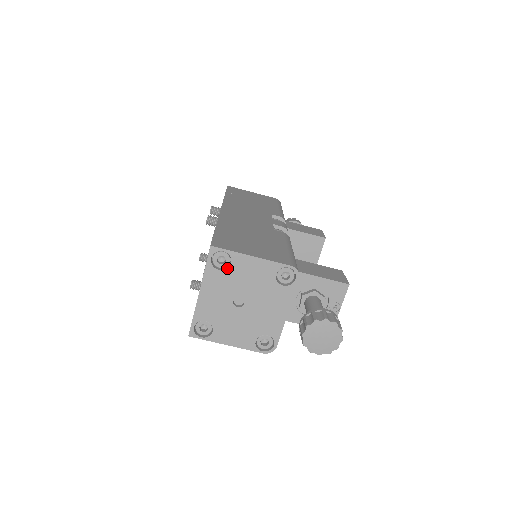
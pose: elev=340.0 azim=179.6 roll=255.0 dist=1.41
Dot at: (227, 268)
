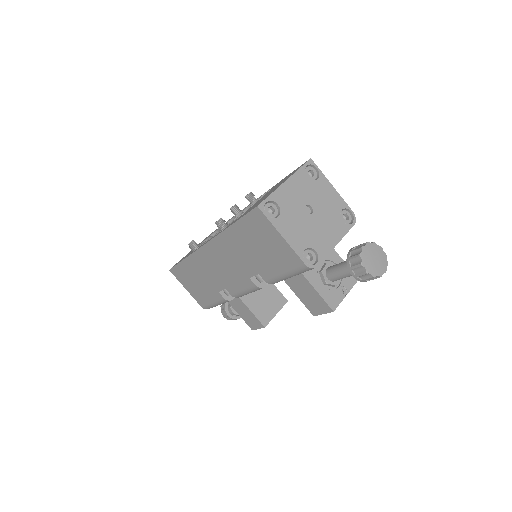
Dot at: (313, 180)
